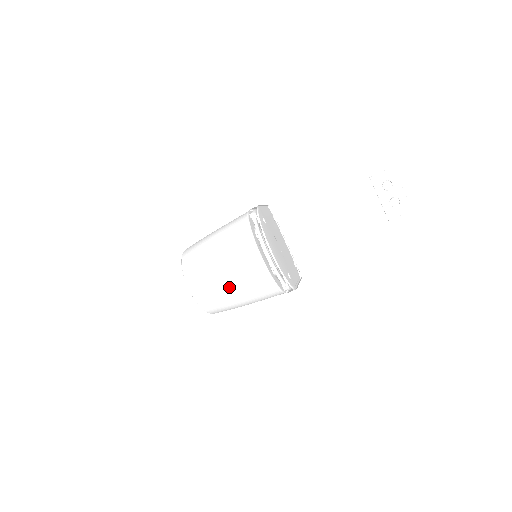
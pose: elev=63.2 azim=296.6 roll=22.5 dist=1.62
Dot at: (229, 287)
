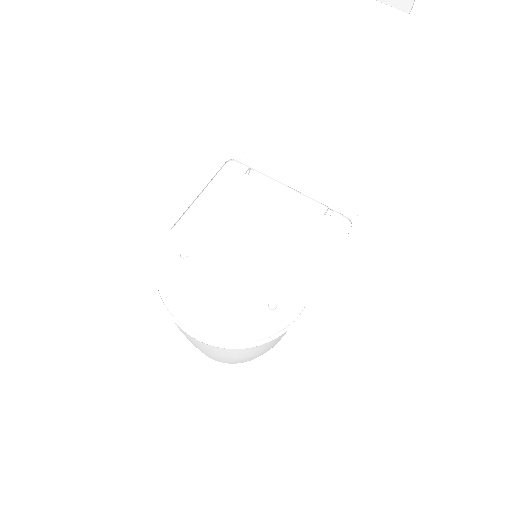
Dot at: (222, 358)
